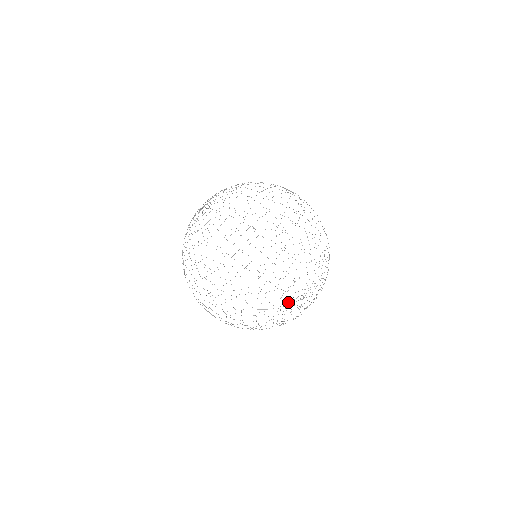
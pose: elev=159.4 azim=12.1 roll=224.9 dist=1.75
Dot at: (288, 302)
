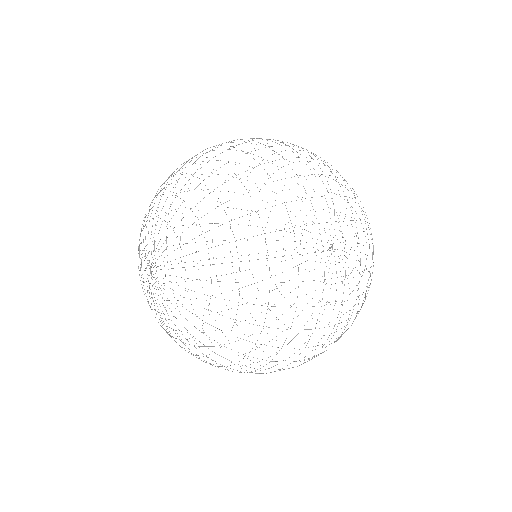
Dot at: occluded
